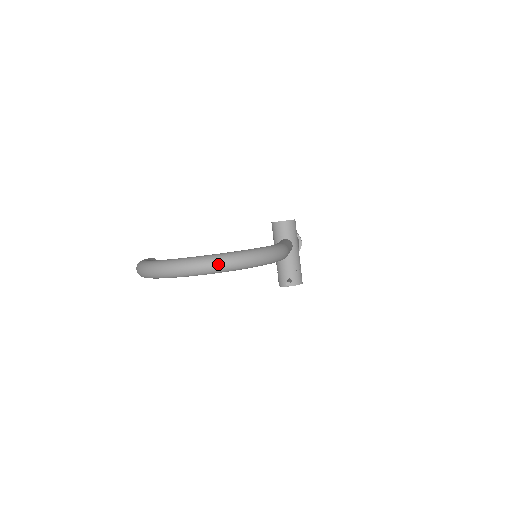
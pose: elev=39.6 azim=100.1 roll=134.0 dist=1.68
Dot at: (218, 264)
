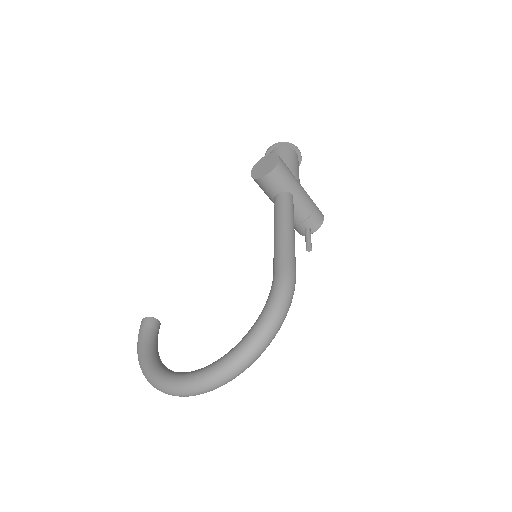
Dot at: (224, 381)
